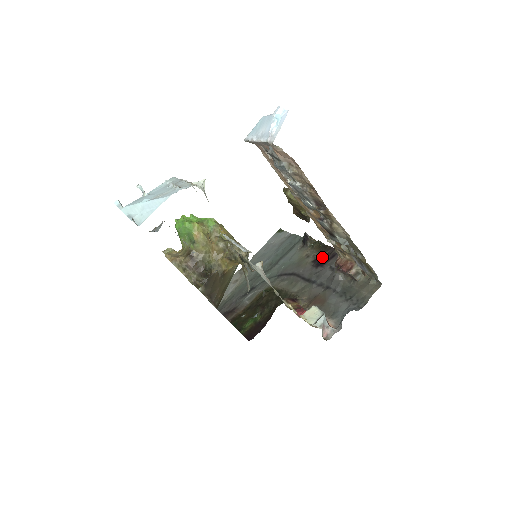
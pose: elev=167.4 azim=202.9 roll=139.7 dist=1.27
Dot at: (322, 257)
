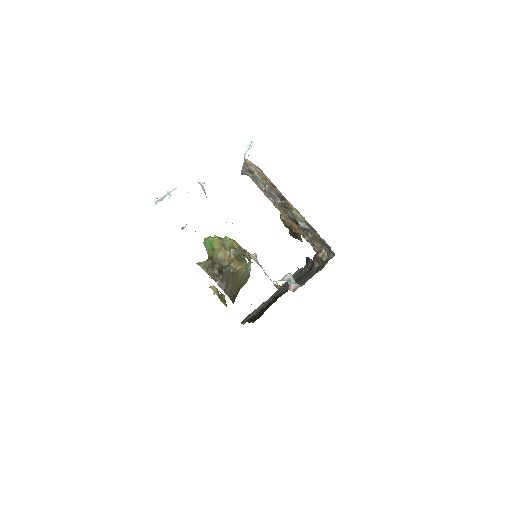
Dot at: (313, 265)
